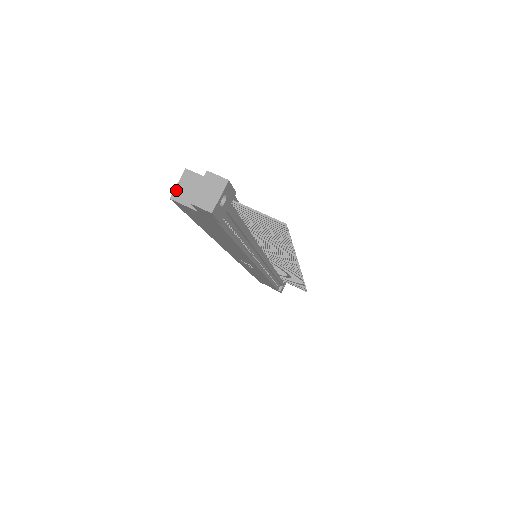
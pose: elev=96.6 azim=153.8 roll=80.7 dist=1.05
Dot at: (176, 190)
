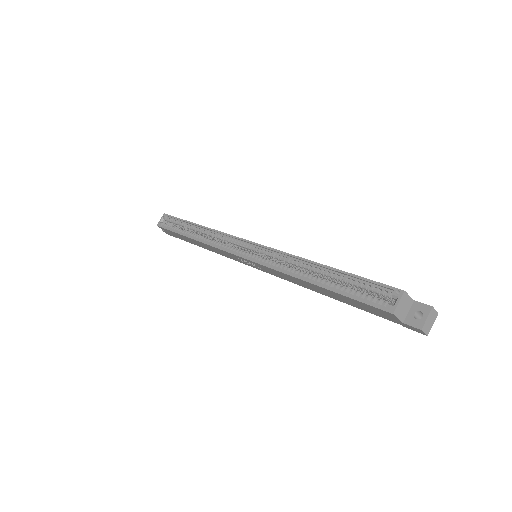
Dot at: (397, 308)
